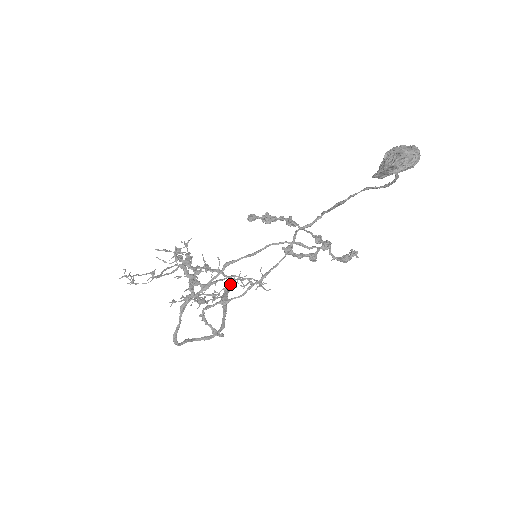
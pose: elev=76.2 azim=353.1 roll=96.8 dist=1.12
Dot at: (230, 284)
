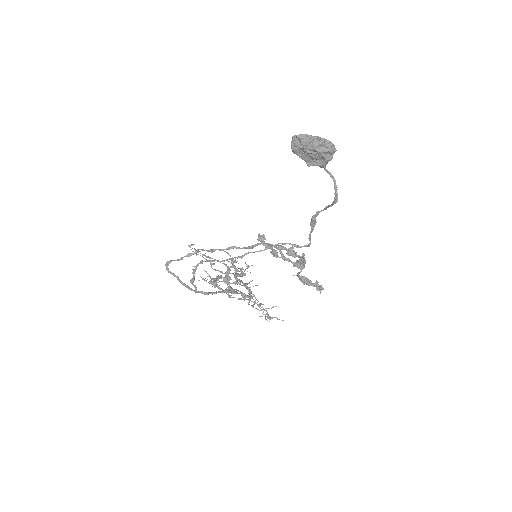
Dot at: (244, 295)
